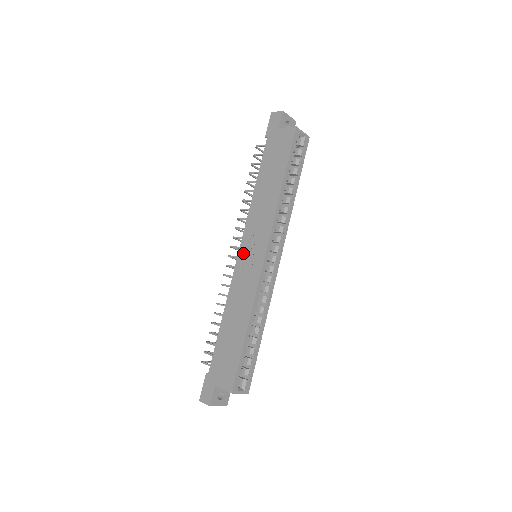
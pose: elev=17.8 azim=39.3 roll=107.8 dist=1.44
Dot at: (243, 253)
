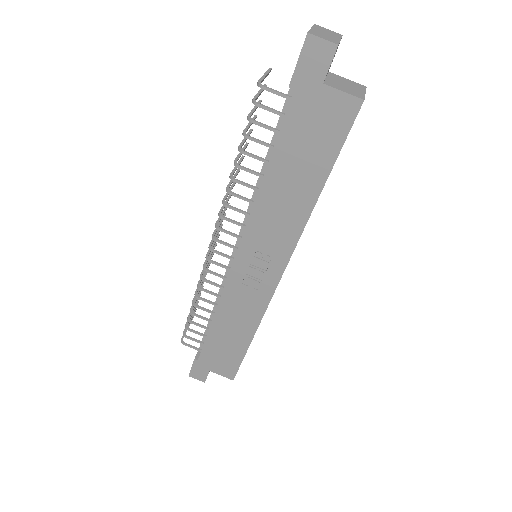
Dot at: (243, 263)
